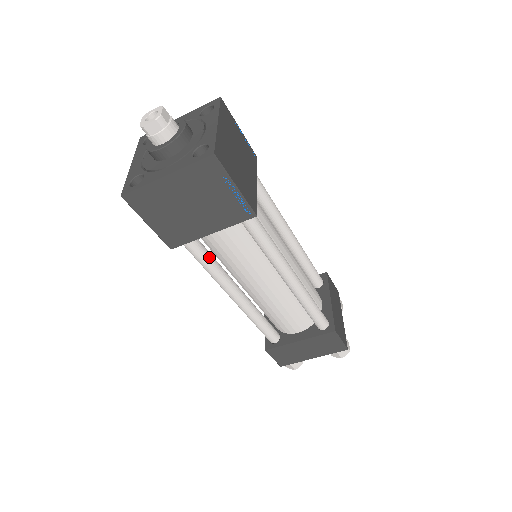
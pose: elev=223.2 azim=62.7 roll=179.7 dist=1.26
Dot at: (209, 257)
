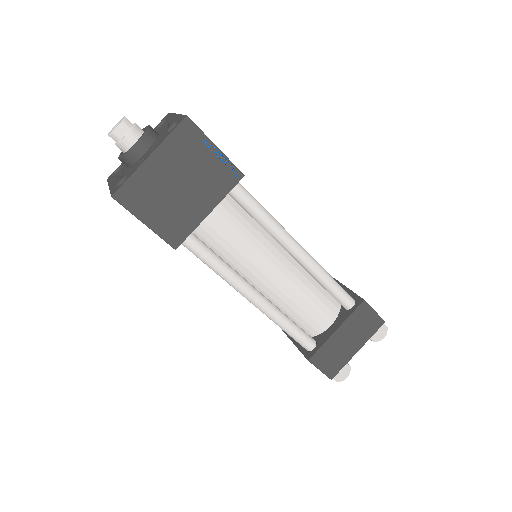
Dot at: (214, 254)
